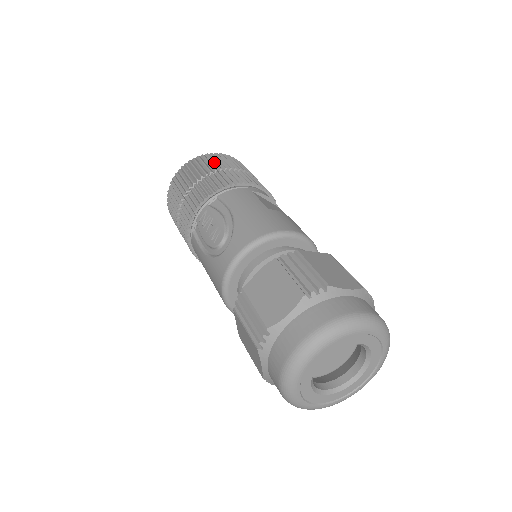
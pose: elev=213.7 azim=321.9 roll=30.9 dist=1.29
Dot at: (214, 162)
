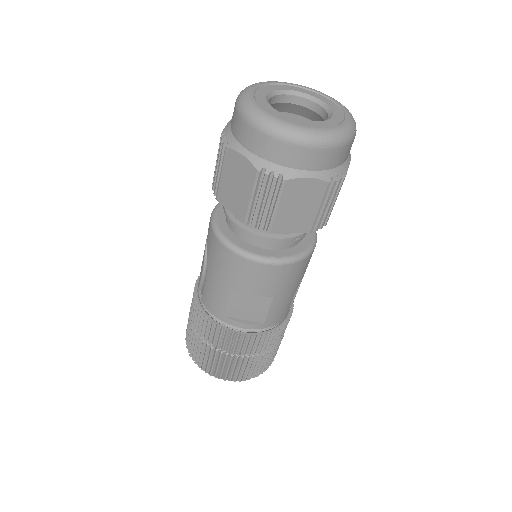
Dot at: occluded
